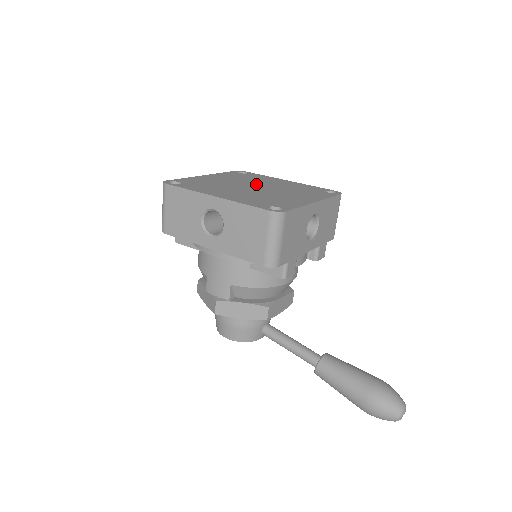
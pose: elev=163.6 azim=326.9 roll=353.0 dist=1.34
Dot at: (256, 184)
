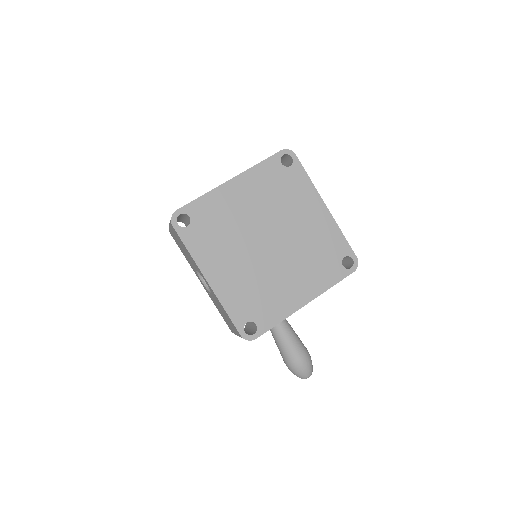
Dot at: (276, 227)
